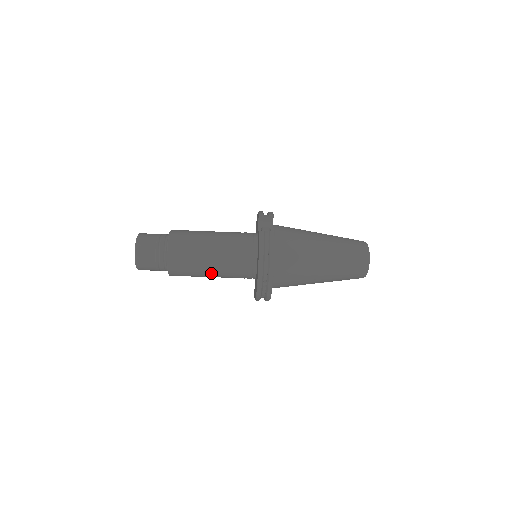
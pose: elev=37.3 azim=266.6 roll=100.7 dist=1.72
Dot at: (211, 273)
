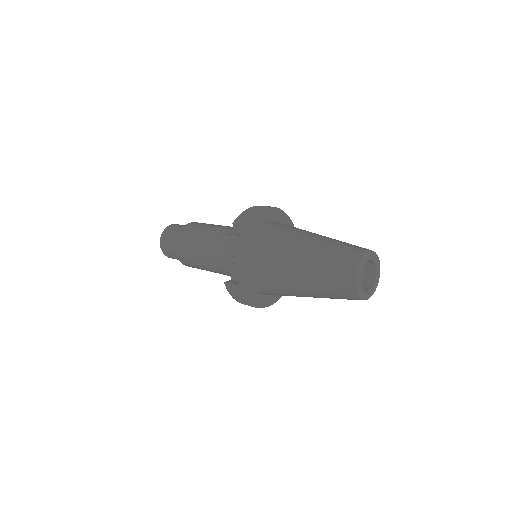
Dot at: occluded
